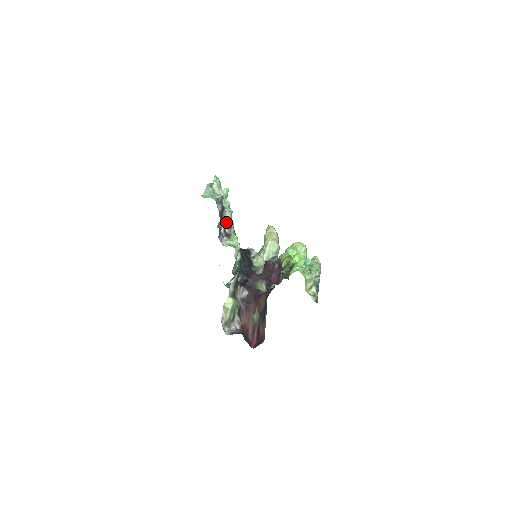
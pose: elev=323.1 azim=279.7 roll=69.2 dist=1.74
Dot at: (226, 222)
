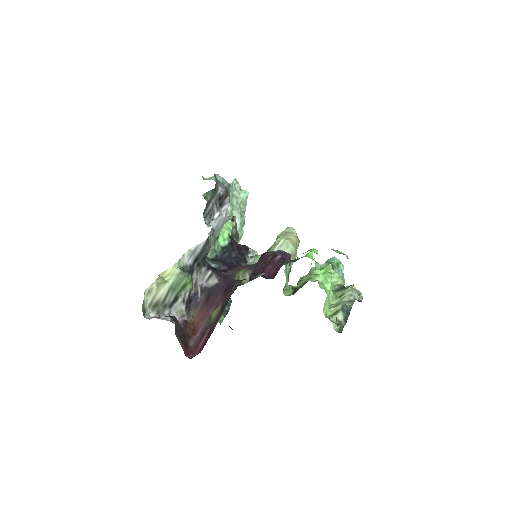
Dot at: (227, 215)
